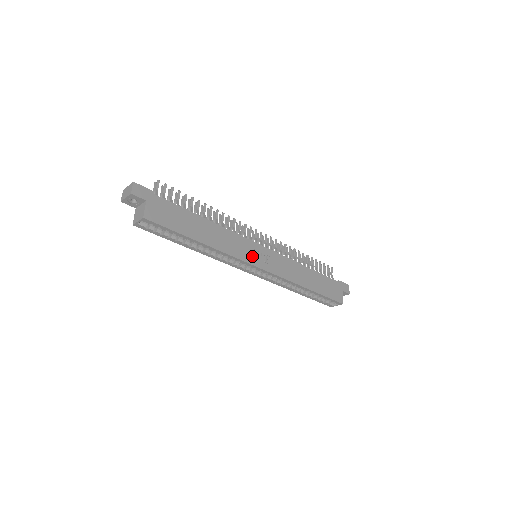
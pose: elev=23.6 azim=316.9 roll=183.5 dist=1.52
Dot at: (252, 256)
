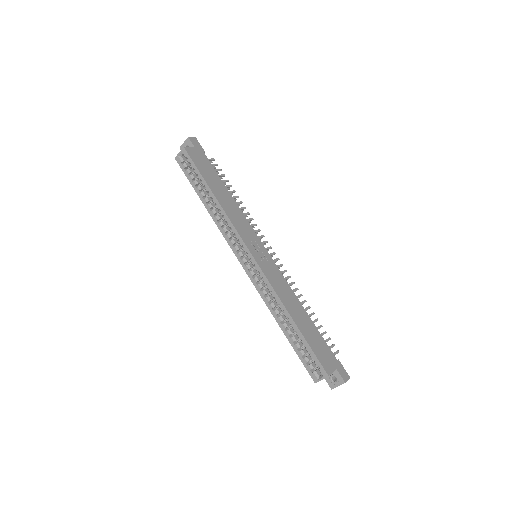
Dot at: (250, 242)
